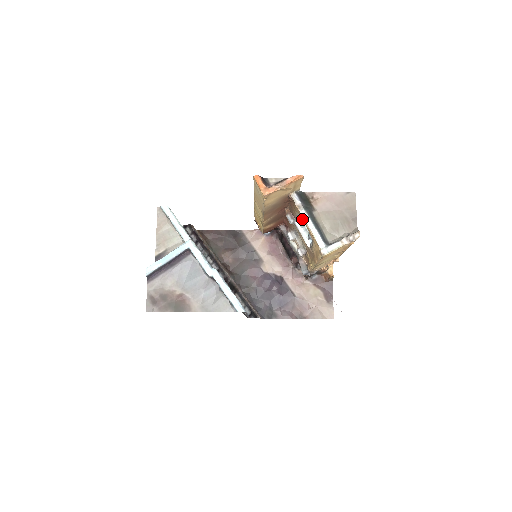
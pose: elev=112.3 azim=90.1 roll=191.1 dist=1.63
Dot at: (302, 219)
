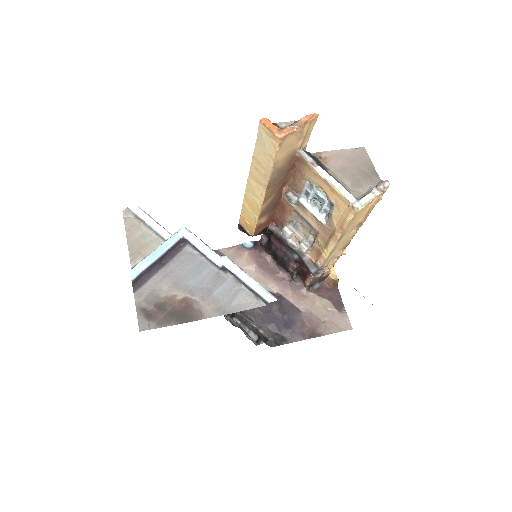
Dot at: (316, 180)
